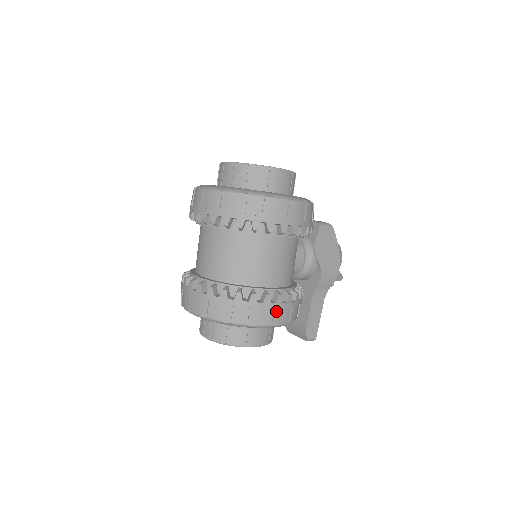
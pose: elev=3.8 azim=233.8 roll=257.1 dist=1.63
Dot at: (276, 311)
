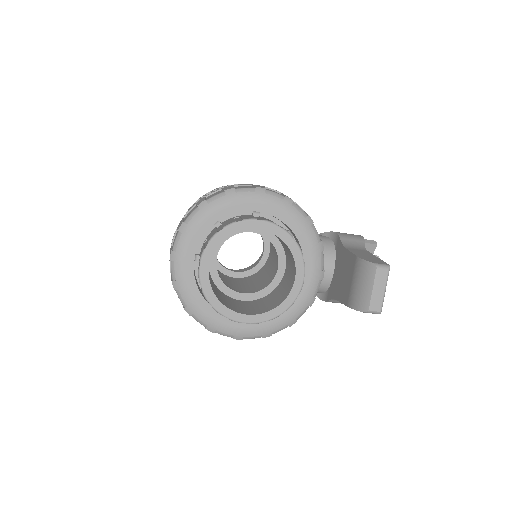
Dot at: occluded
